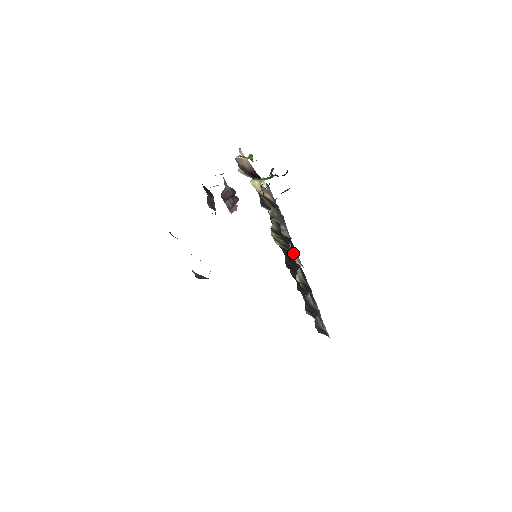
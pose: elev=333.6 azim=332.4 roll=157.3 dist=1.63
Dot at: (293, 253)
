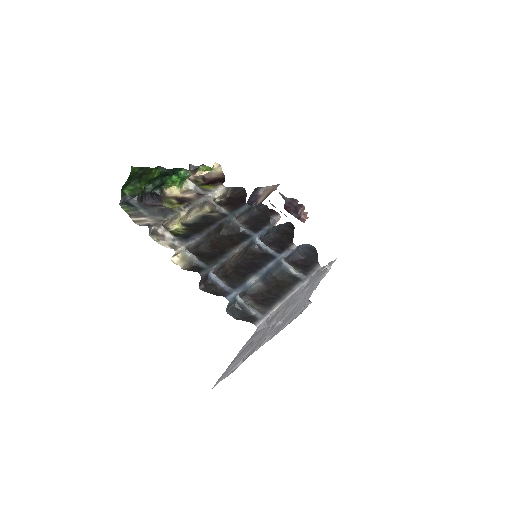
Dot at: (158, 238)
